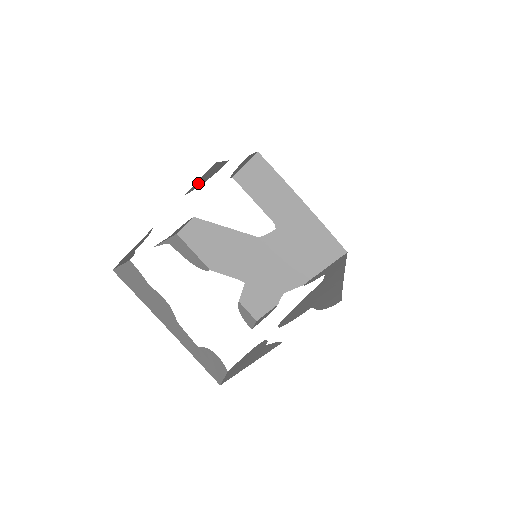
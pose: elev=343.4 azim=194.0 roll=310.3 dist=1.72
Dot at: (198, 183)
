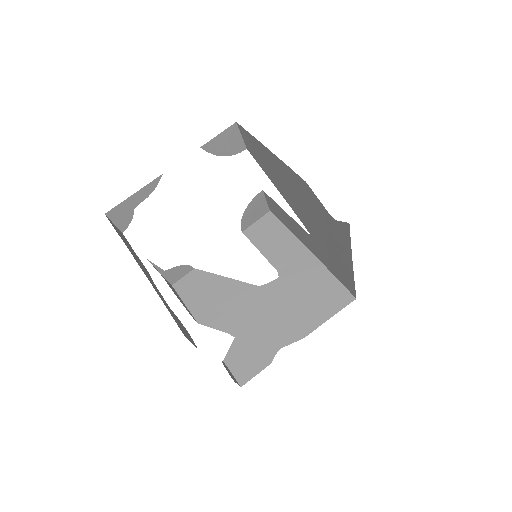
Dot at: (216, 145)
